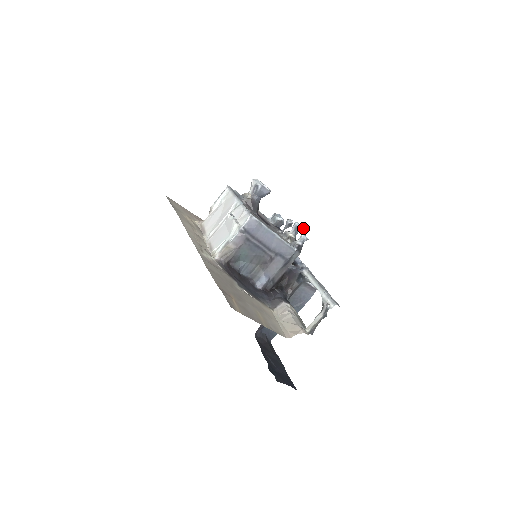
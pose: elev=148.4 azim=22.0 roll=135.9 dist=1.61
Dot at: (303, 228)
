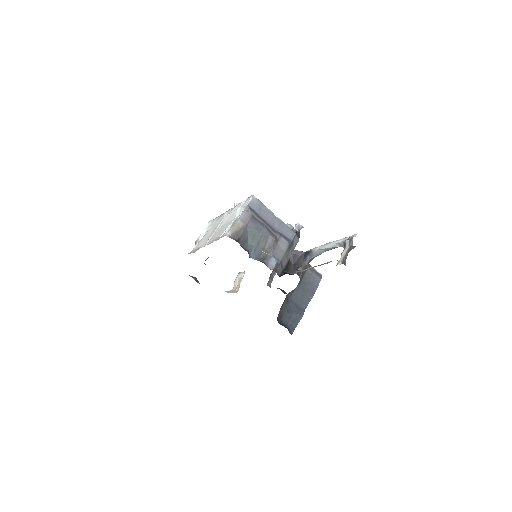
Dot at: (293, 228)
